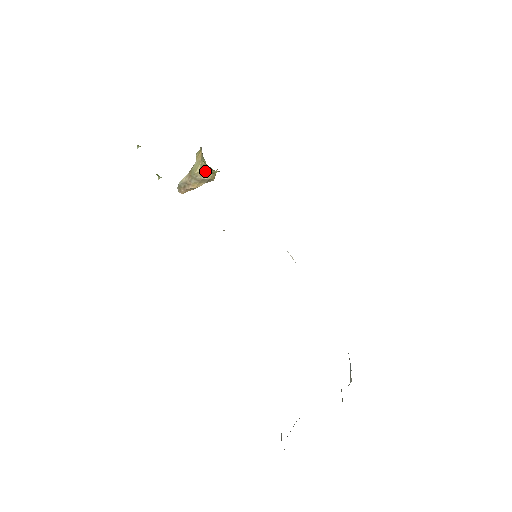
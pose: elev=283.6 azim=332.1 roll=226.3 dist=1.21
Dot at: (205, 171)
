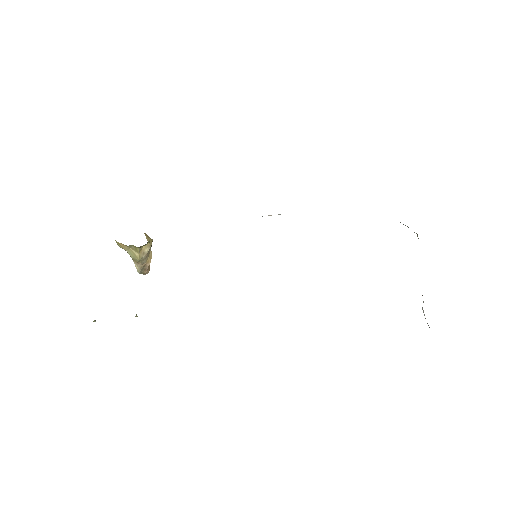
Dot at: (141, 248)
